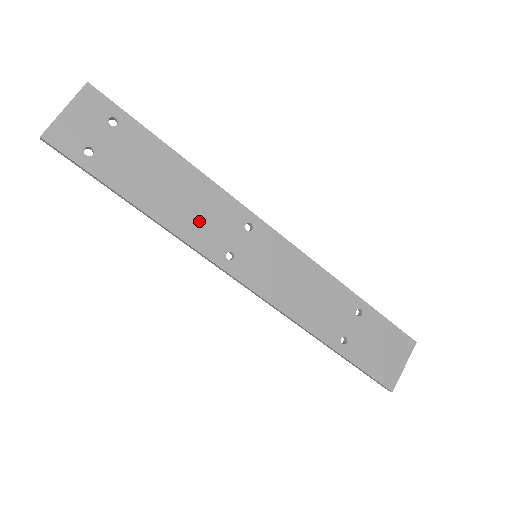
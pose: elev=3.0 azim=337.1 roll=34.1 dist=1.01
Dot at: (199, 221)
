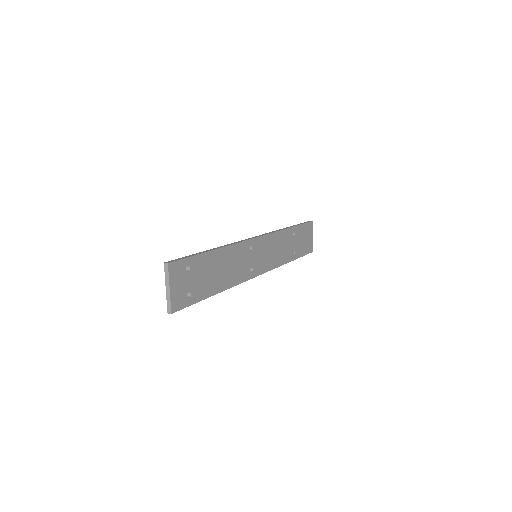
Dot at: (236, 270)
